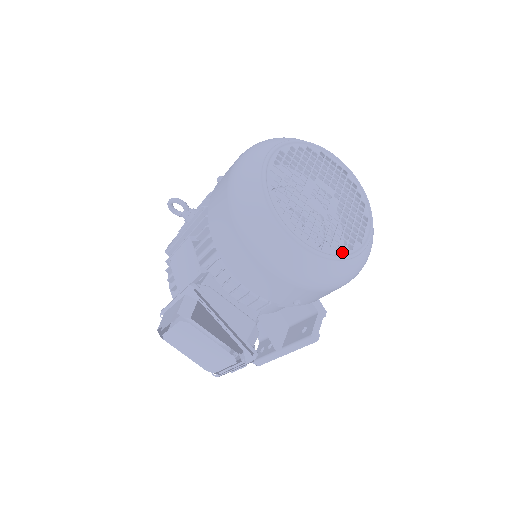
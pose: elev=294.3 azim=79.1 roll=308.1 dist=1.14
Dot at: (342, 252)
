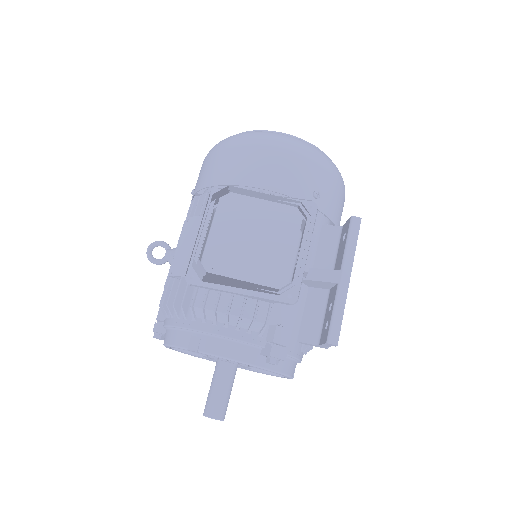
Dot at: occluded
